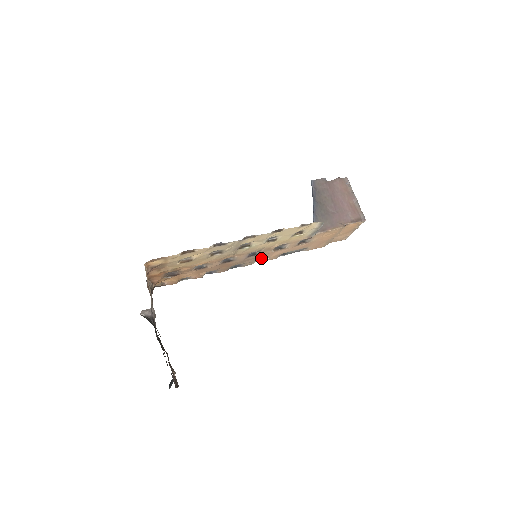
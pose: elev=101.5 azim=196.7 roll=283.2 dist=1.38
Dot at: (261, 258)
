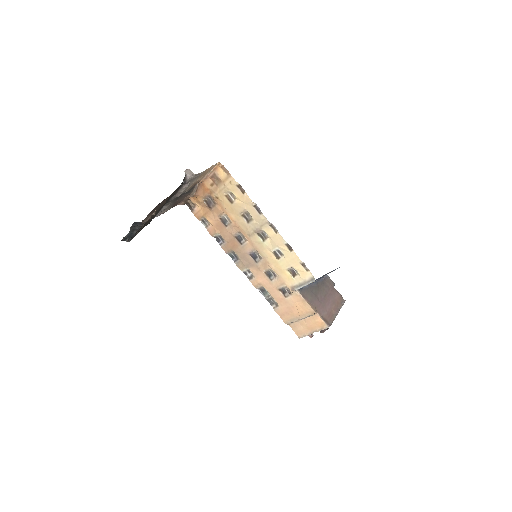
Dot at: (252, 271)
